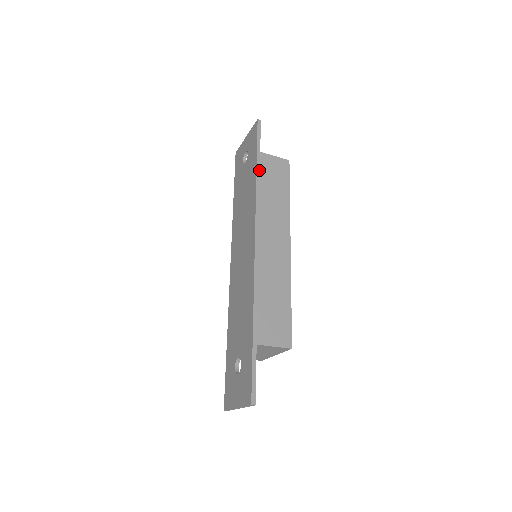
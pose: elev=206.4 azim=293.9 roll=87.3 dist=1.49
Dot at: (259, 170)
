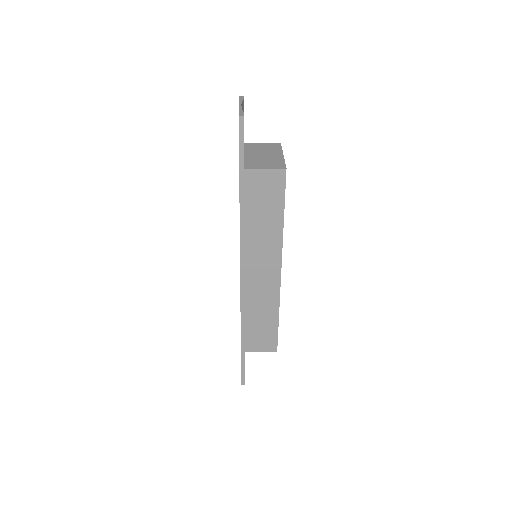
Dot at: (243, 195)
